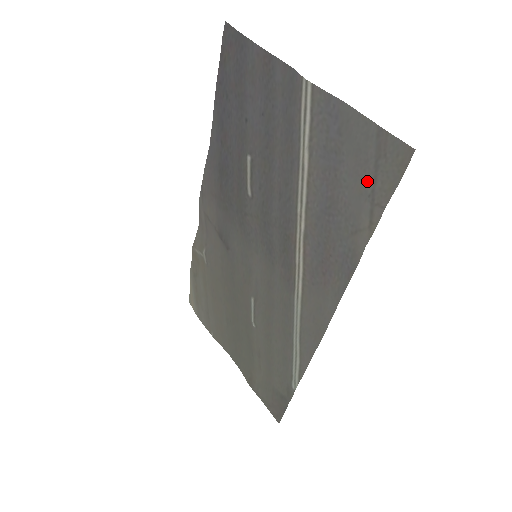
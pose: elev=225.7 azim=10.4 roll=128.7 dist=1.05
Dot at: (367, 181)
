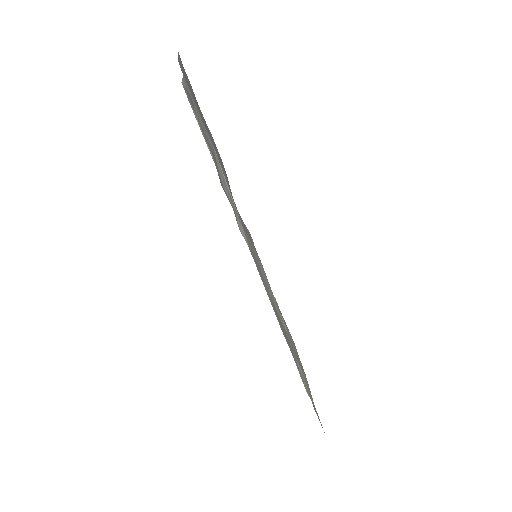
Dot at: occluded
